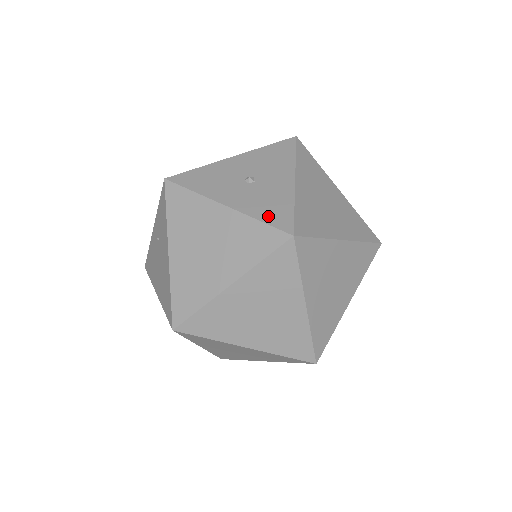
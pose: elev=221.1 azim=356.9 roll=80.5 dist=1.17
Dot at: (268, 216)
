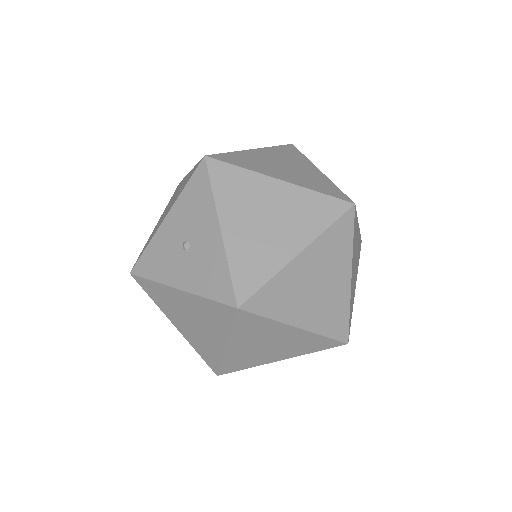
Dot at: (212, 290)
